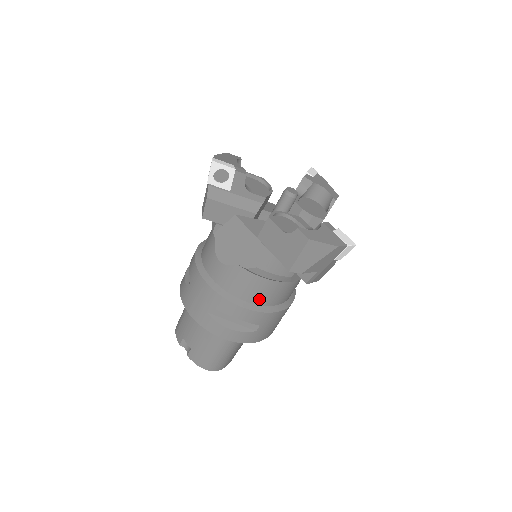
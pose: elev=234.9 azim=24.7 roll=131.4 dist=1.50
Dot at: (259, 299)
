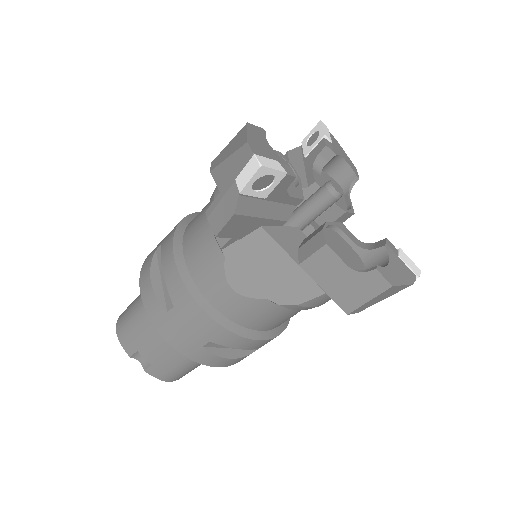
Dot at: (276, 325)
